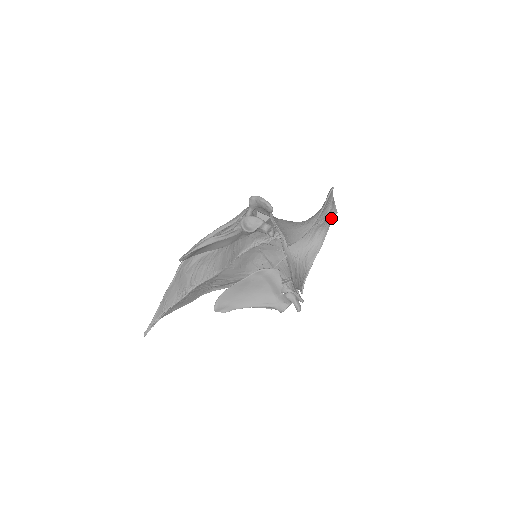
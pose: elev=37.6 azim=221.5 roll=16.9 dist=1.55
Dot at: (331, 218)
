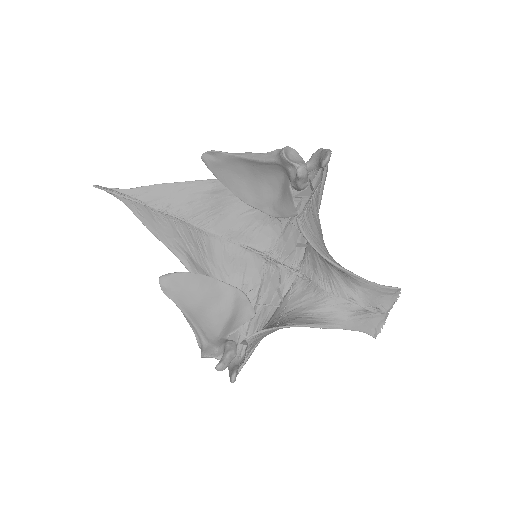
Dot at: (364, 328)
